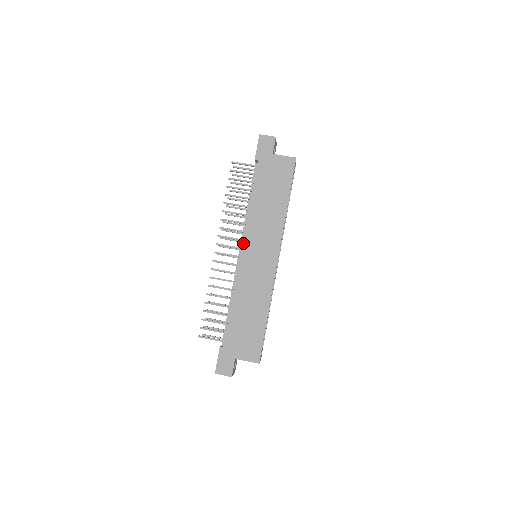
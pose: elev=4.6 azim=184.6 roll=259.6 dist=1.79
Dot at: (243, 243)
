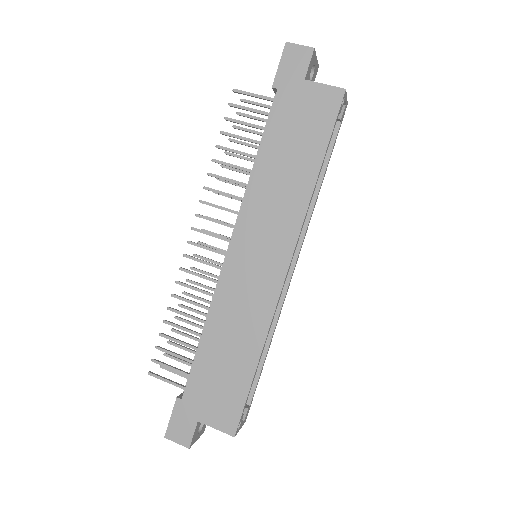
Dot at: (234, 233)
